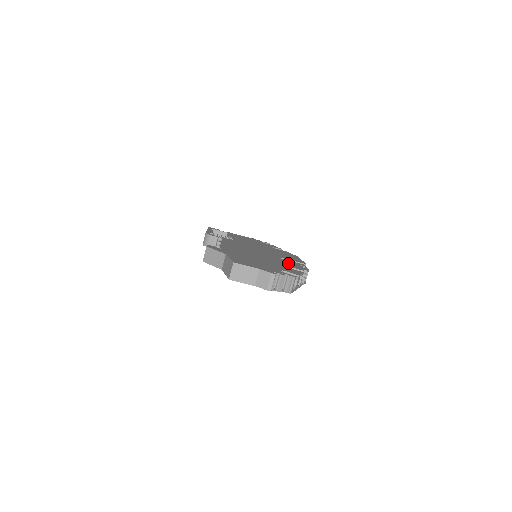
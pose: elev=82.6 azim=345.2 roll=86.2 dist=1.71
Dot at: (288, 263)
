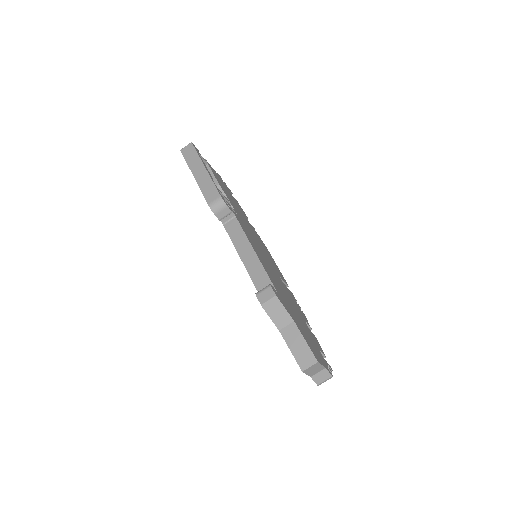
Dot at: (295, 303)
